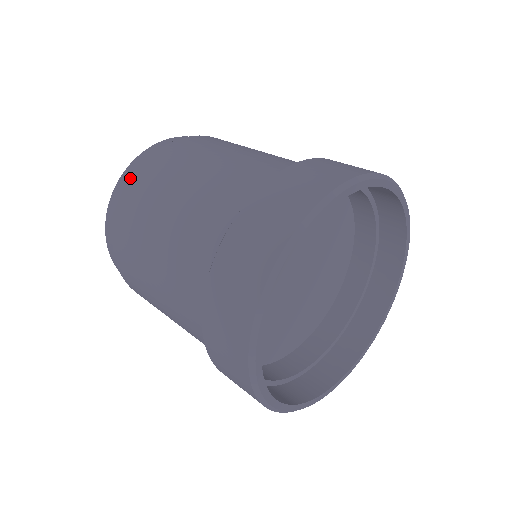
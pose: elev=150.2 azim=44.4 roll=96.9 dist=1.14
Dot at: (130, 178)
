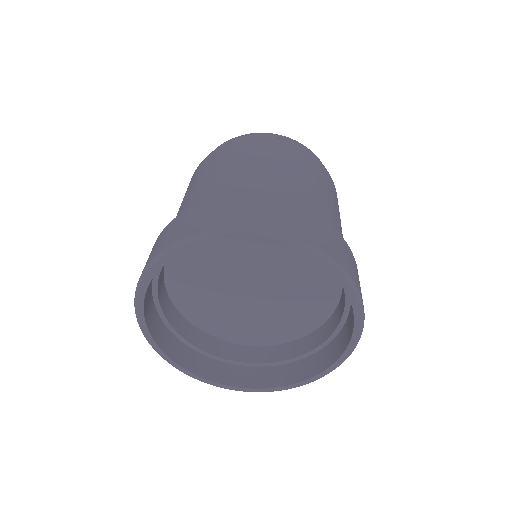
Dot at: occluded
